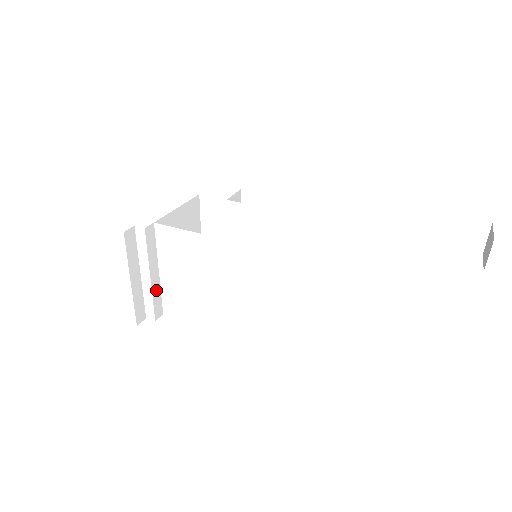
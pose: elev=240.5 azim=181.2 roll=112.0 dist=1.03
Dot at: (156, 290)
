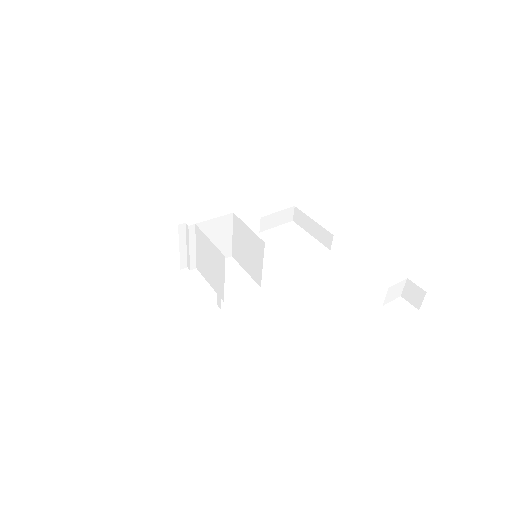
Dot at: (193, 256)
